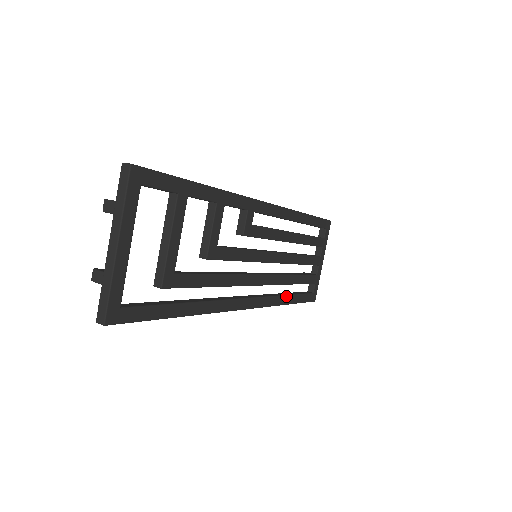
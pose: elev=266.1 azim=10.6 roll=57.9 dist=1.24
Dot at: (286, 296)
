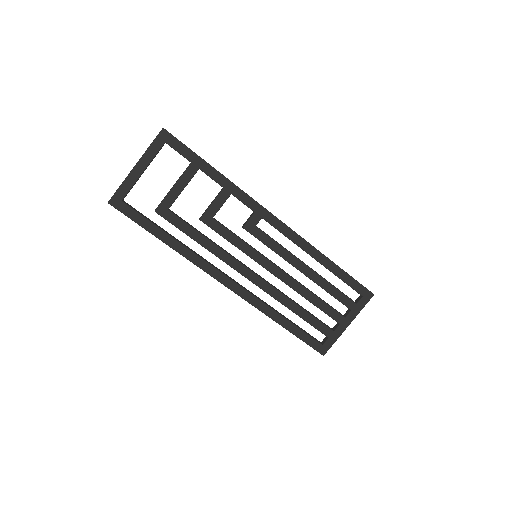
Dot at: (280, 315)
